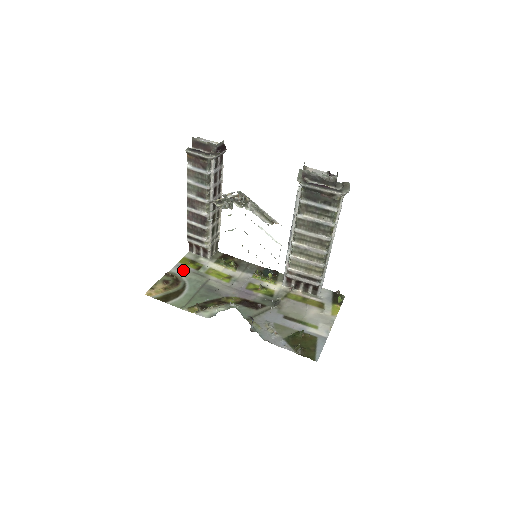
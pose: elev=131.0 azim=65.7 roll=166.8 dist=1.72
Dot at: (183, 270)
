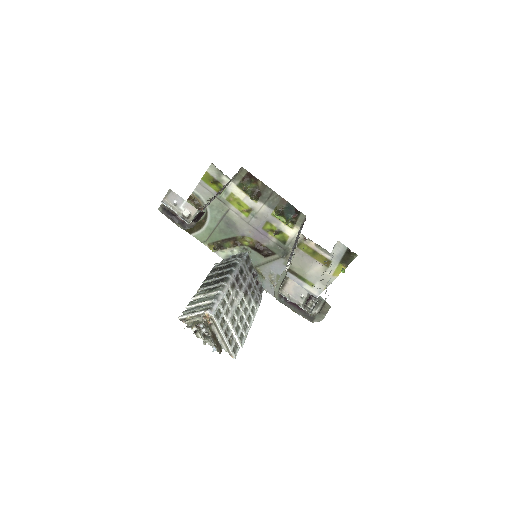
Dot at: (205, 193)
